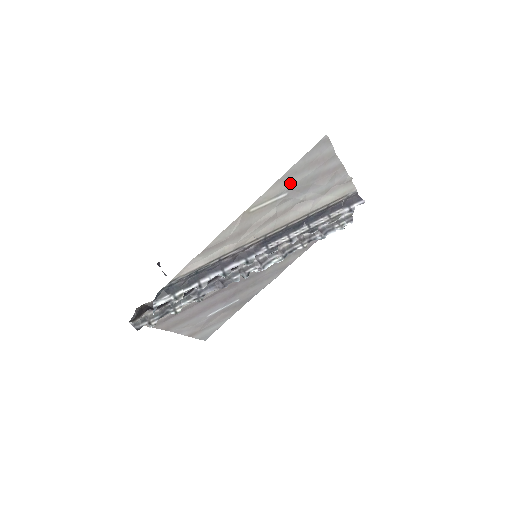
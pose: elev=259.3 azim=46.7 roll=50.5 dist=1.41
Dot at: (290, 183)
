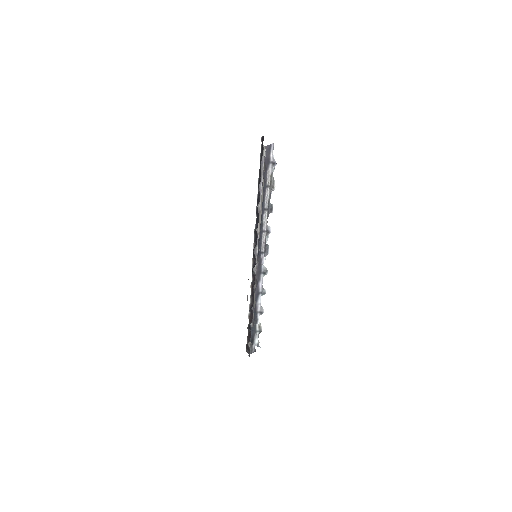
Dot at: occluded
